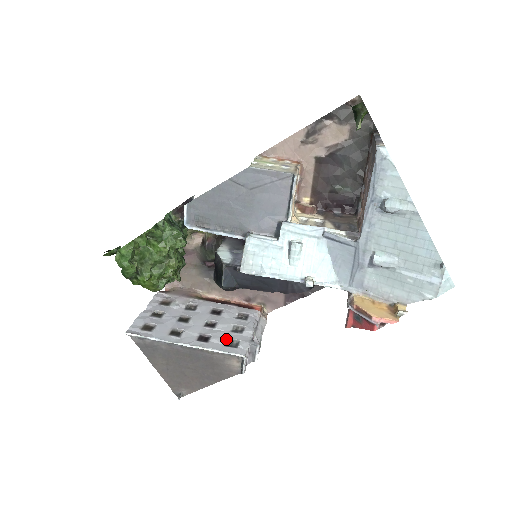
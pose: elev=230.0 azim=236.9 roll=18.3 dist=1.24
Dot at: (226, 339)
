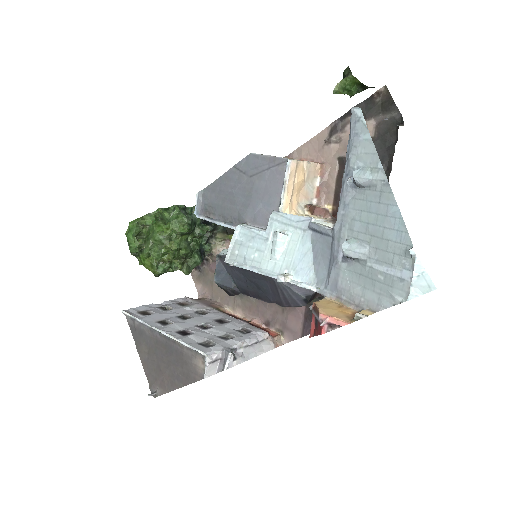
Dot at: (205, 339)
